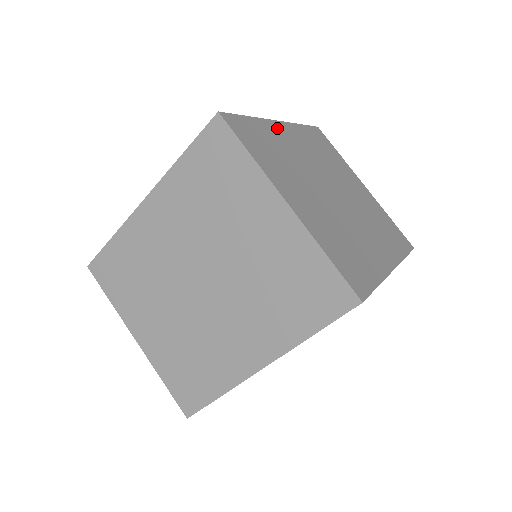
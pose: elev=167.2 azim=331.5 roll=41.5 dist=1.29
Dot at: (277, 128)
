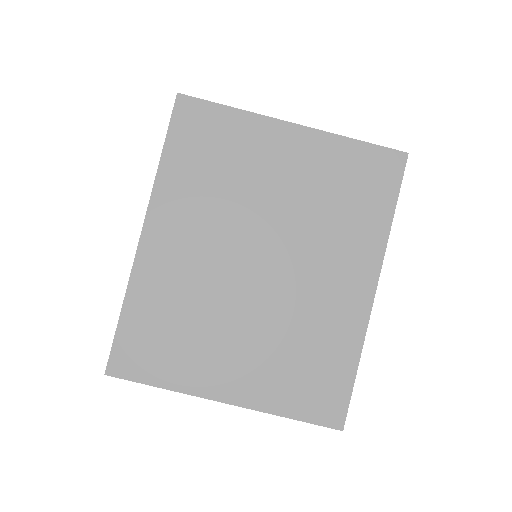
Dot at: occluded
